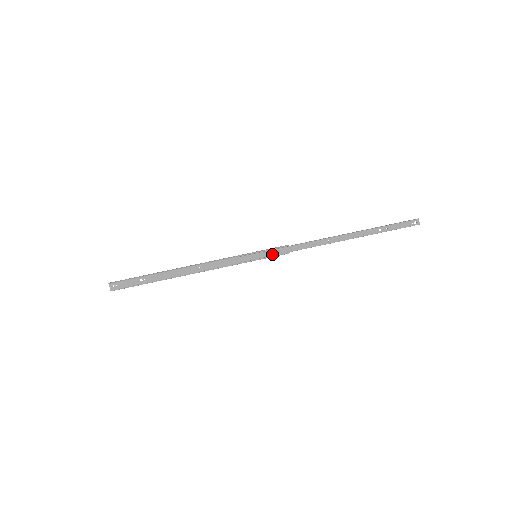
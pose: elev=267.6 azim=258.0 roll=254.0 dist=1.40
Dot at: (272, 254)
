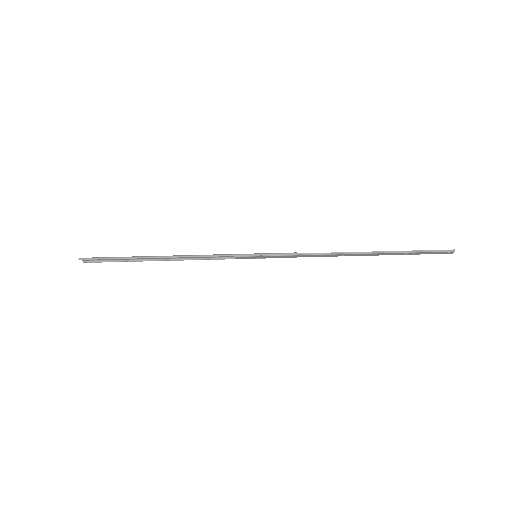
Dot at: (275, 257)
